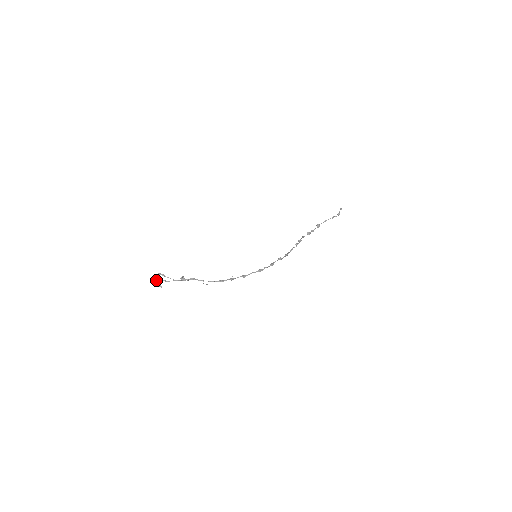
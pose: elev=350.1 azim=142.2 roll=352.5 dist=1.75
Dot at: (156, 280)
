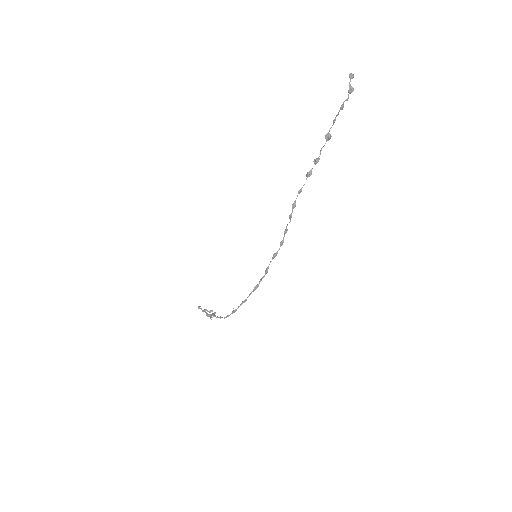
Dot at: occluded
